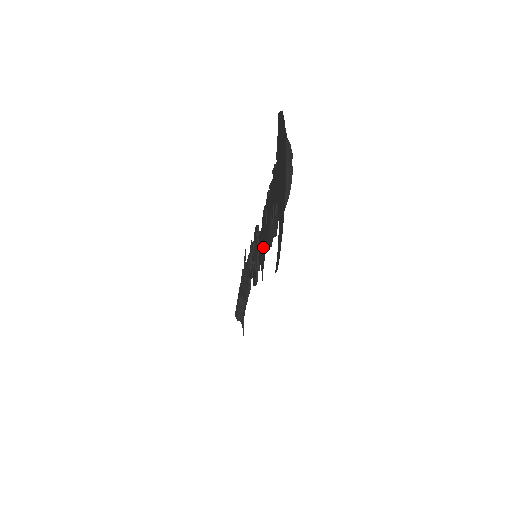
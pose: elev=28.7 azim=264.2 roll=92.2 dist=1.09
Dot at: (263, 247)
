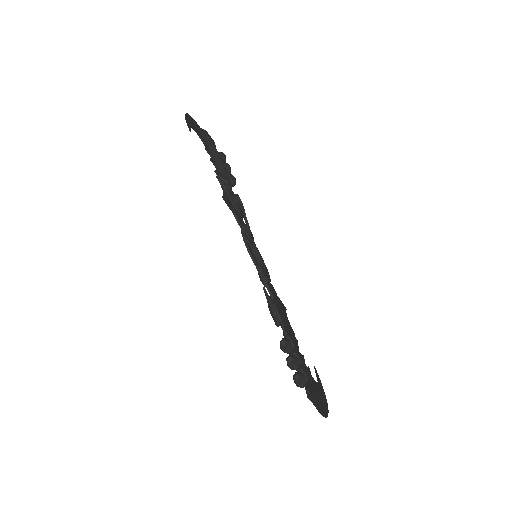
Dot at: occluded
